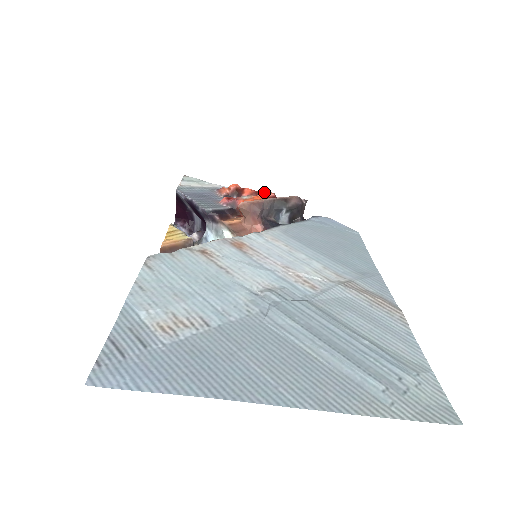
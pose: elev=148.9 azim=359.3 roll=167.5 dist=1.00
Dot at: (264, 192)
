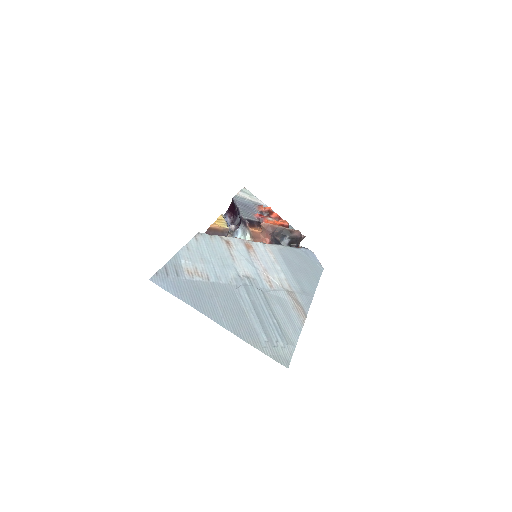
Dot at: (284, 220)
